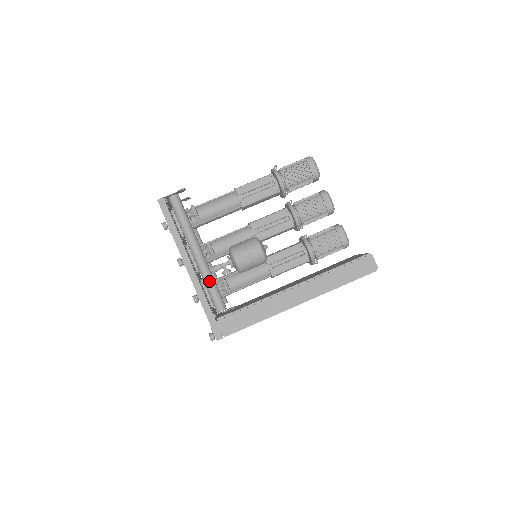
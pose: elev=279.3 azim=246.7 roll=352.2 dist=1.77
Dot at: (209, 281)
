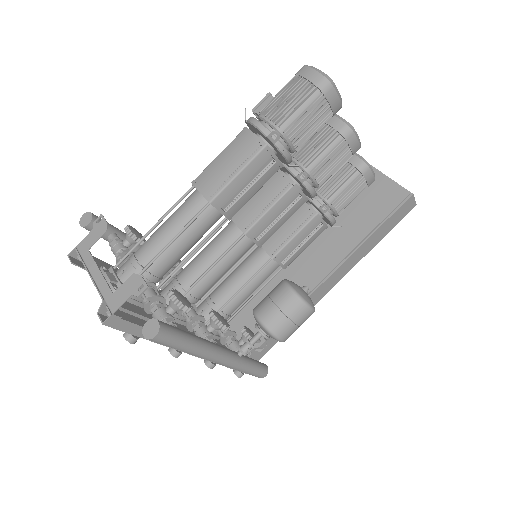
Dot at: (244, 369)
